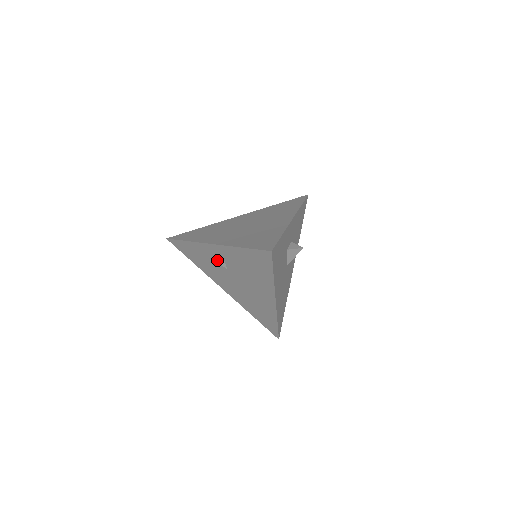
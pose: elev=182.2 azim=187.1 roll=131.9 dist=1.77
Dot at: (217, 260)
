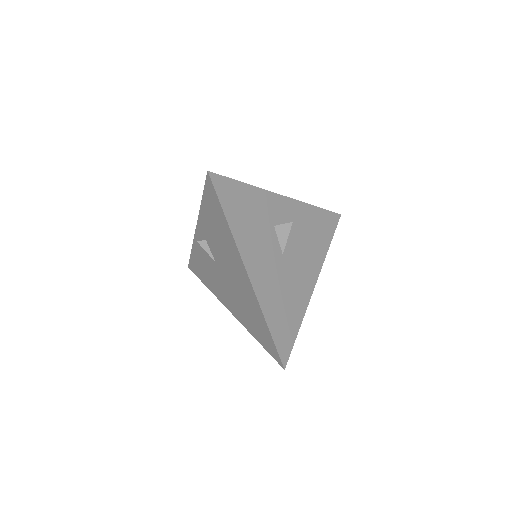
Dot at: (201, 245)
